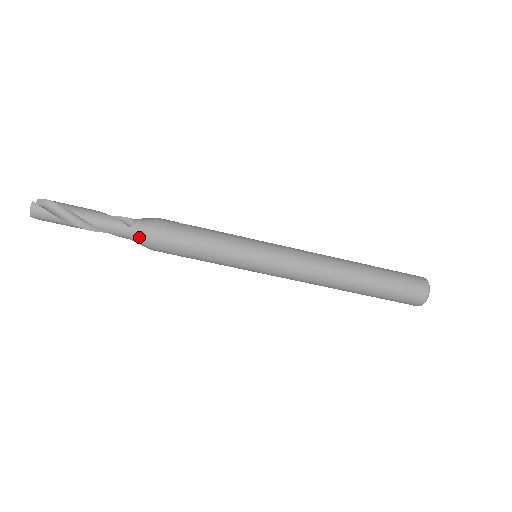
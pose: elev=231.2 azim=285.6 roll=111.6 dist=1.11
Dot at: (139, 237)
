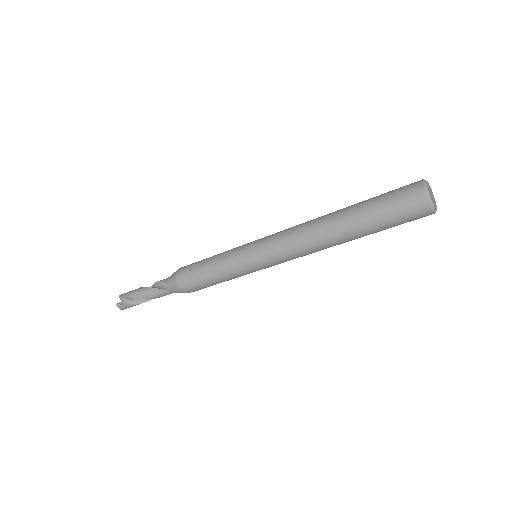
Dot at: occluded
